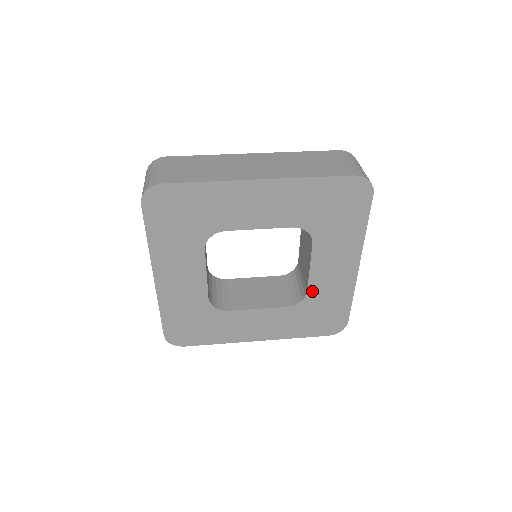
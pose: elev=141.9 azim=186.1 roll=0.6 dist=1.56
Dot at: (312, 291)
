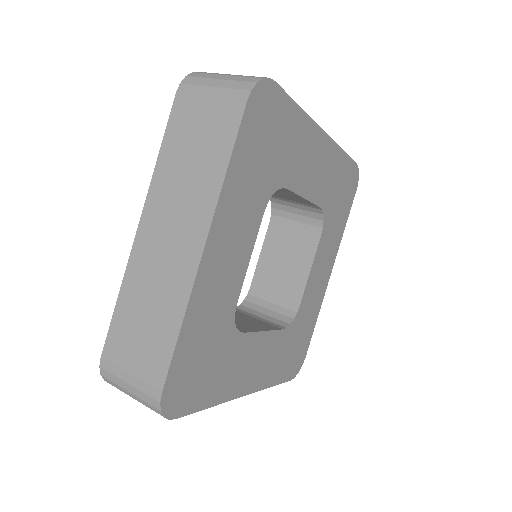
Dot at: (321, 201)
